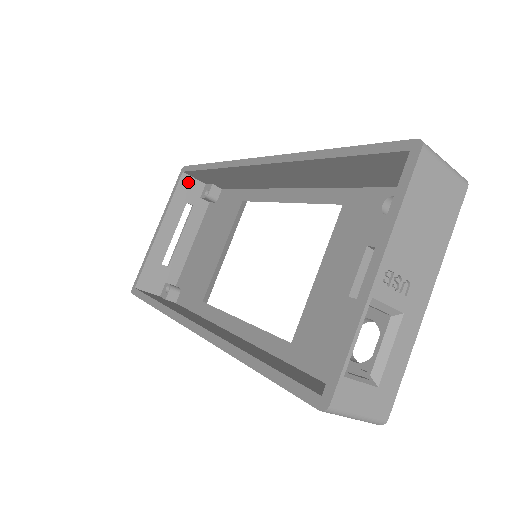
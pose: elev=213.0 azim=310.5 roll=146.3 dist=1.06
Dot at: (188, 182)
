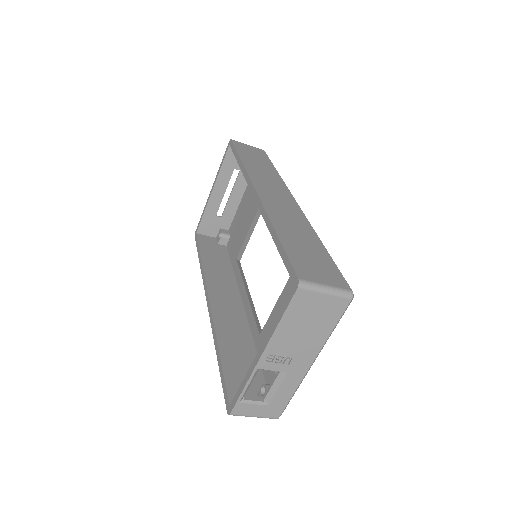
Dot at: occluded
